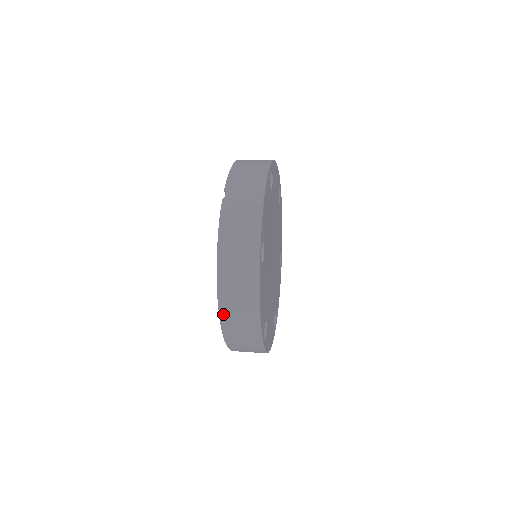
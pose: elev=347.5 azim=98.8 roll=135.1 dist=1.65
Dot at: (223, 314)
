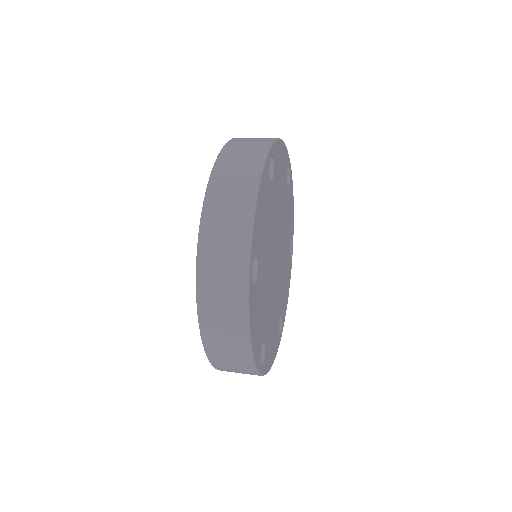
Dot at: (208, 203)
